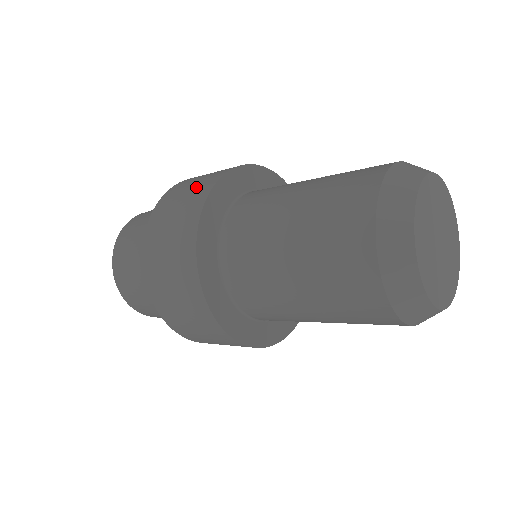
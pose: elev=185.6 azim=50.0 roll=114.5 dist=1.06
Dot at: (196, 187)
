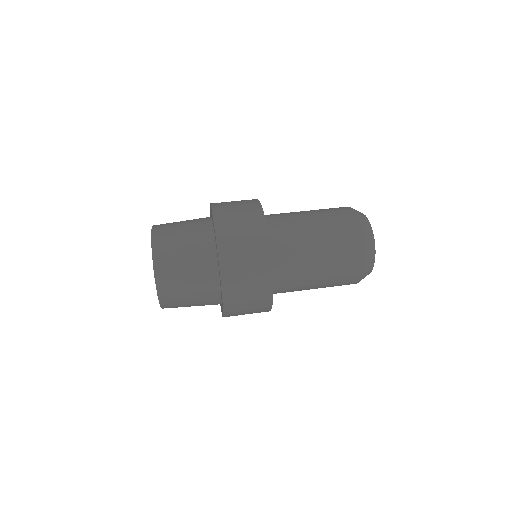
Dot at: (245, 209)
